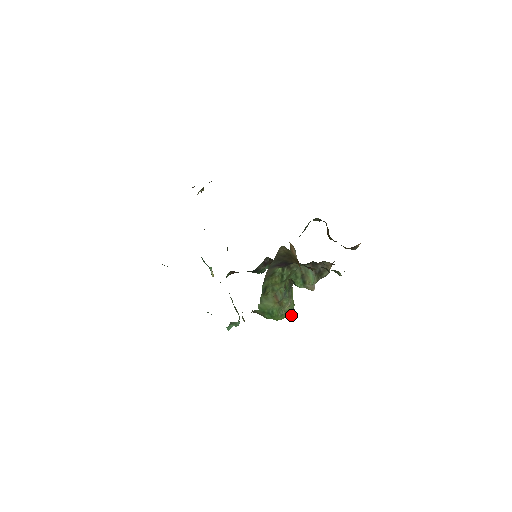
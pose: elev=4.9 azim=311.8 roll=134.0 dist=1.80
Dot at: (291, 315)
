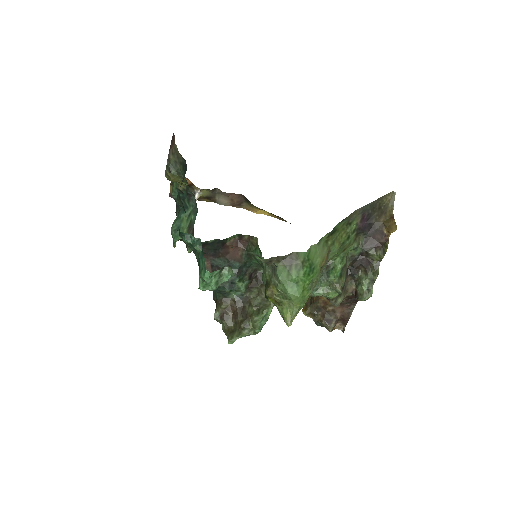
Dot at: (296, 315)
